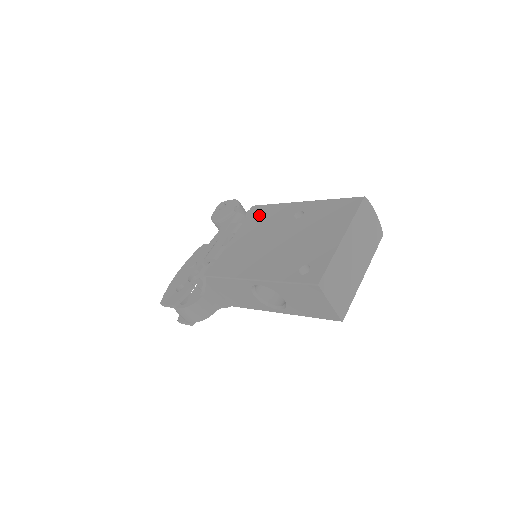
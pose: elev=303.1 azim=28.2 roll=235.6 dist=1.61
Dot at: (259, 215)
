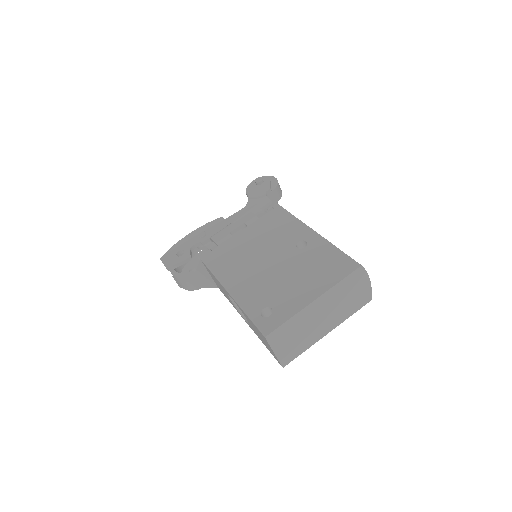
Dot at: (275, 220)
